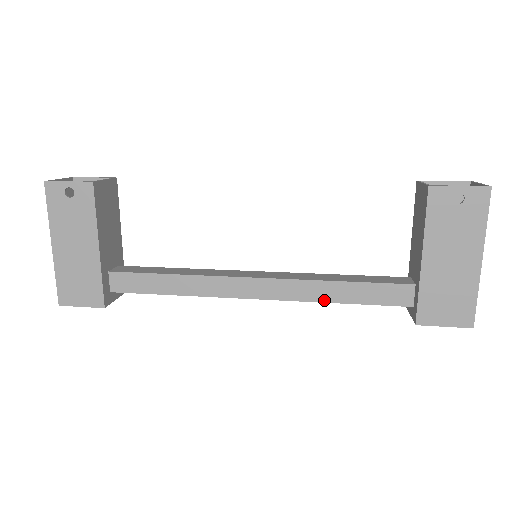
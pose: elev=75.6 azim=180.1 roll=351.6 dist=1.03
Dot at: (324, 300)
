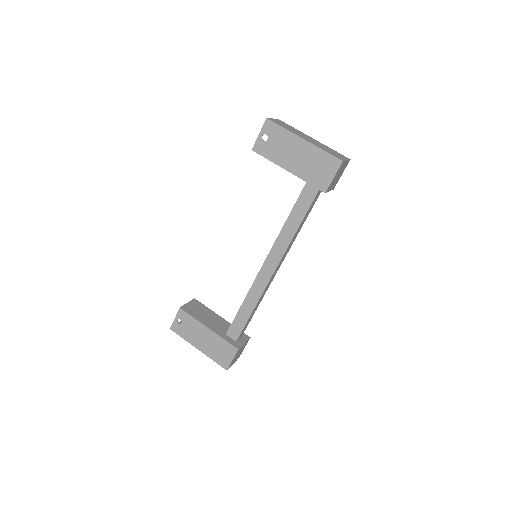
Dot at: (293, 235)
